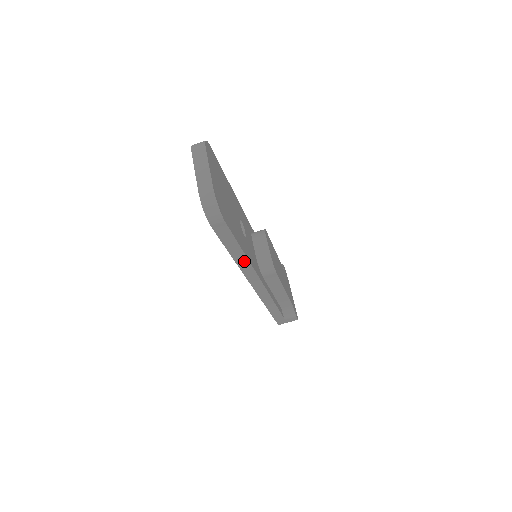
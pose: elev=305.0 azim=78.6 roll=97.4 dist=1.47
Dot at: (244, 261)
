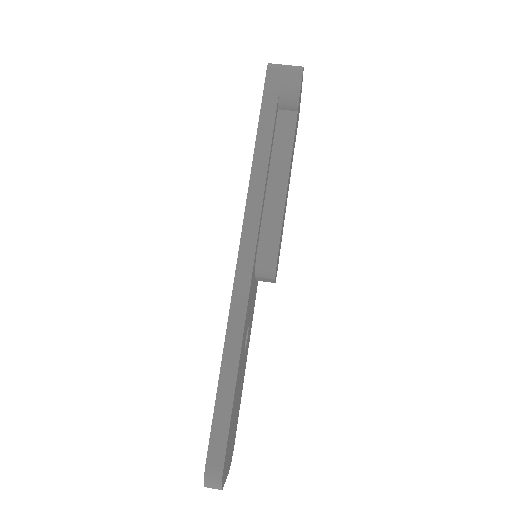
Dot at: occluded
